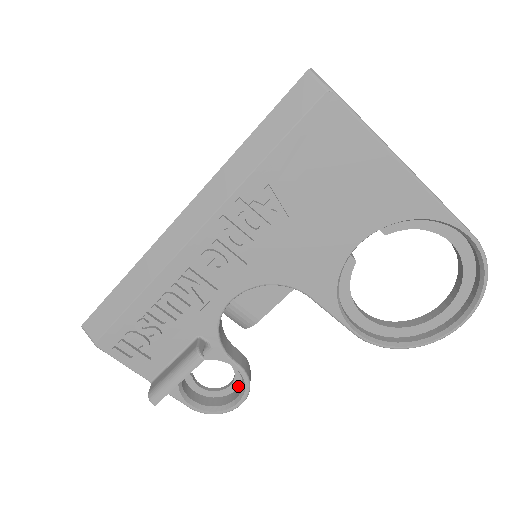
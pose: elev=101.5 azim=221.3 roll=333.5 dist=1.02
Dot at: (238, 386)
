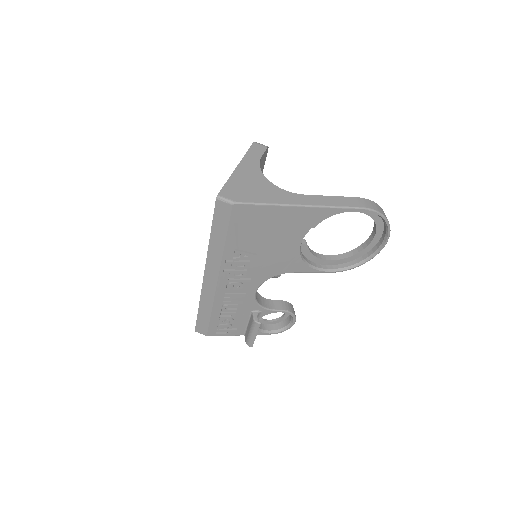
Dot at: occluded
